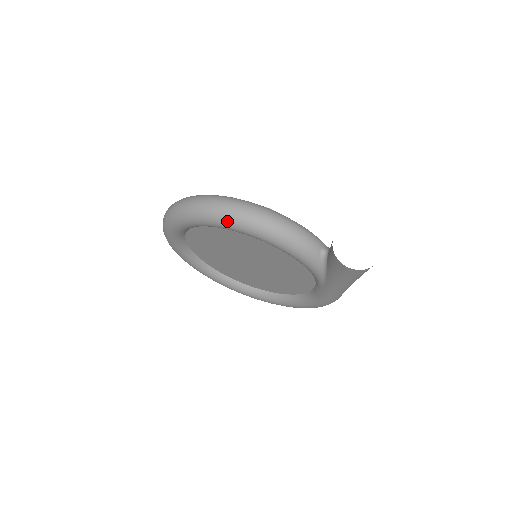
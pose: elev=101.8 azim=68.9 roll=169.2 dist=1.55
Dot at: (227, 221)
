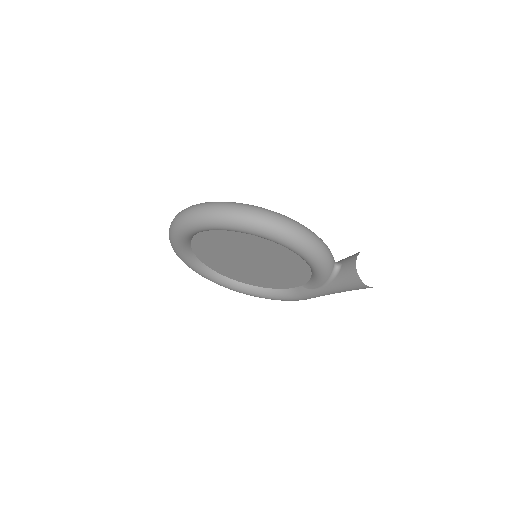
Dot at: (277, 235)
